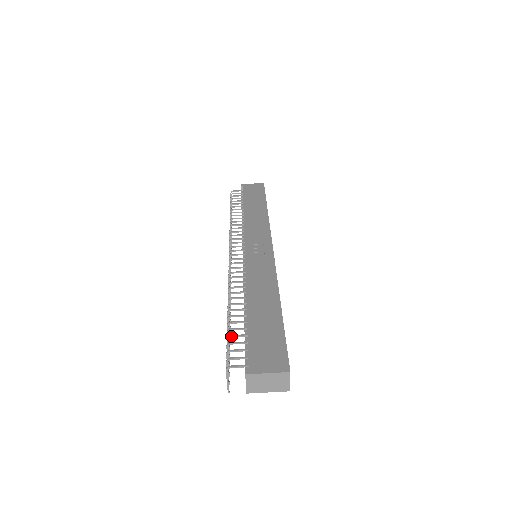
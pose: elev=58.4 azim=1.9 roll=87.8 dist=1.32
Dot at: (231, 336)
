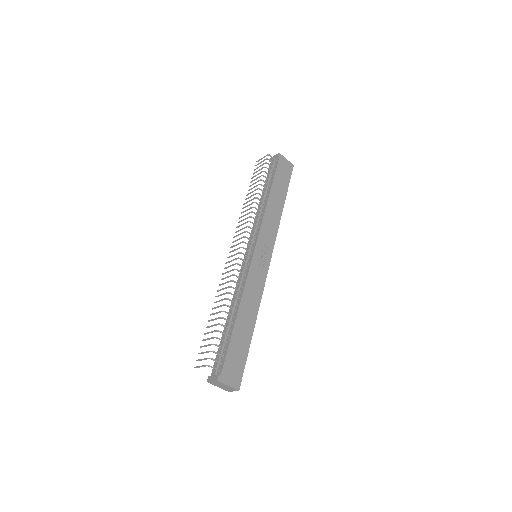
Dot at: occluded
